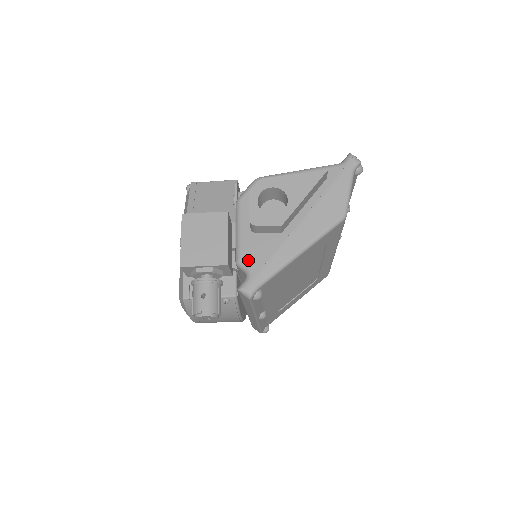
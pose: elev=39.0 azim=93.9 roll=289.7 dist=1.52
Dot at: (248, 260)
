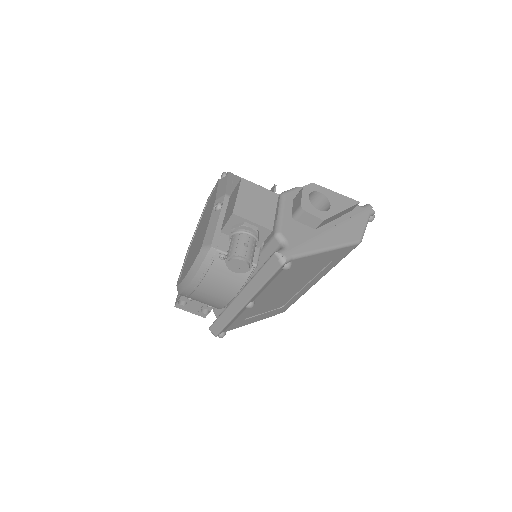
Dot at: (287, 235)
